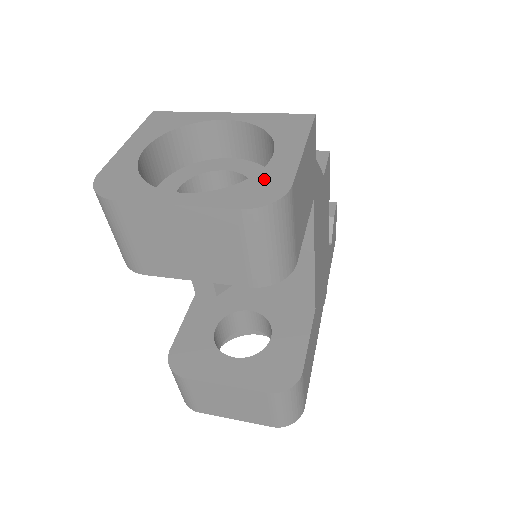
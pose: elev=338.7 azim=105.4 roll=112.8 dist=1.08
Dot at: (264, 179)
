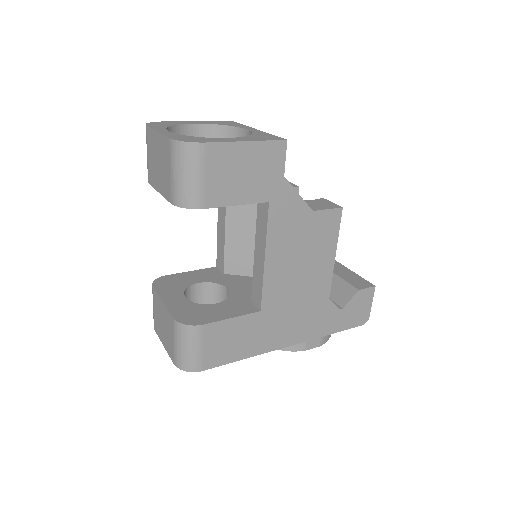
Dot at: (203, 139)
